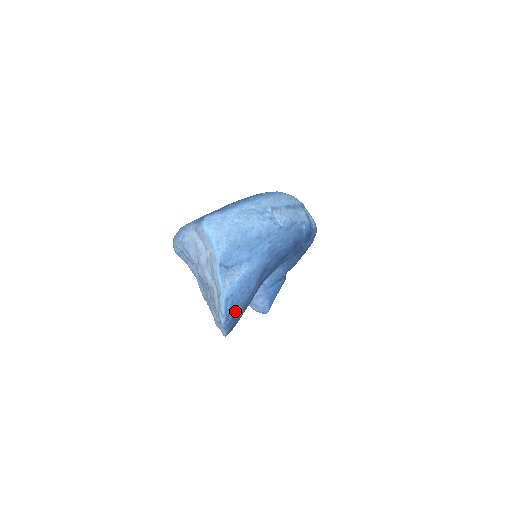
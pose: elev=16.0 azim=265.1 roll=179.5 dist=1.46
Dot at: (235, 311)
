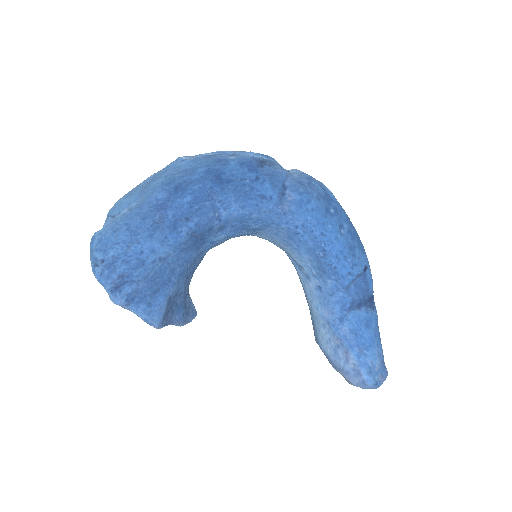
Dot at: (105, 253)
